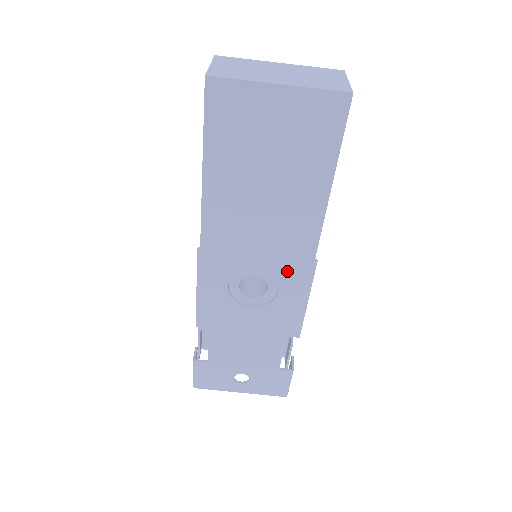
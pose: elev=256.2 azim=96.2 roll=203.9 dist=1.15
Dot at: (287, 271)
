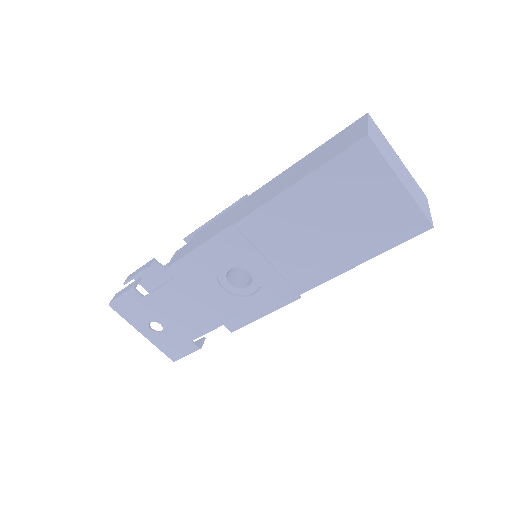
Dot at: (274, 287)
